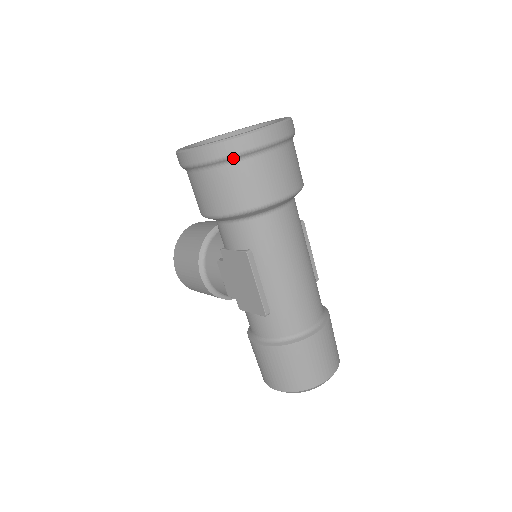
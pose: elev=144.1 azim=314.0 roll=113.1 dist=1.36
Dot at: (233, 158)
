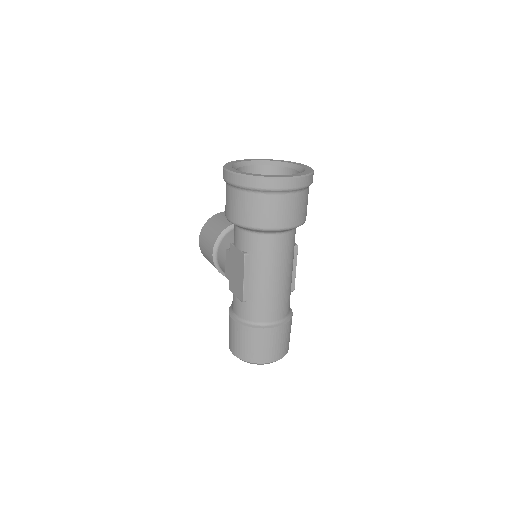
Dot at: (256, 190)
